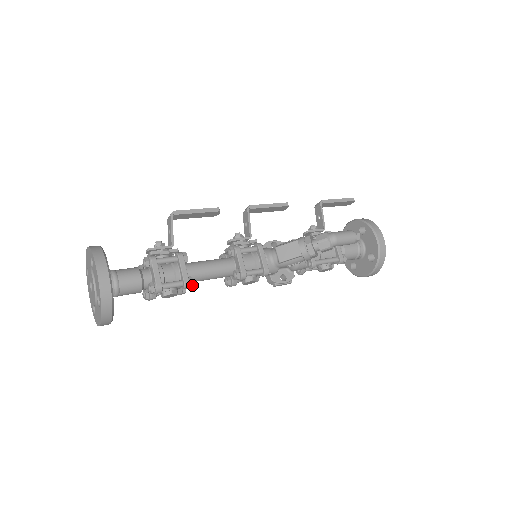
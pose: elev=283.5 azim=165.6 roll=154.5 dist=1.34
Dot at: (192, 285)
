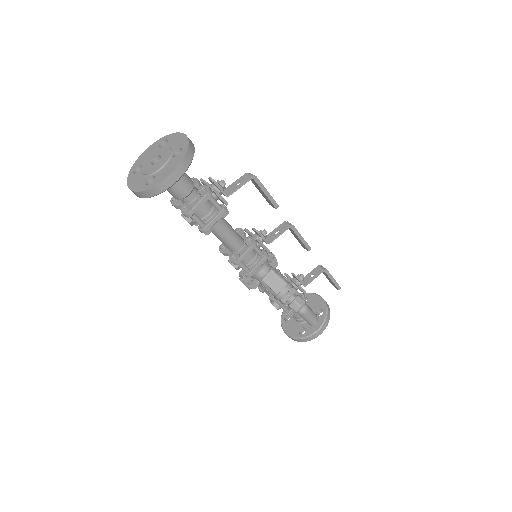
Dot at: (206, 234)
